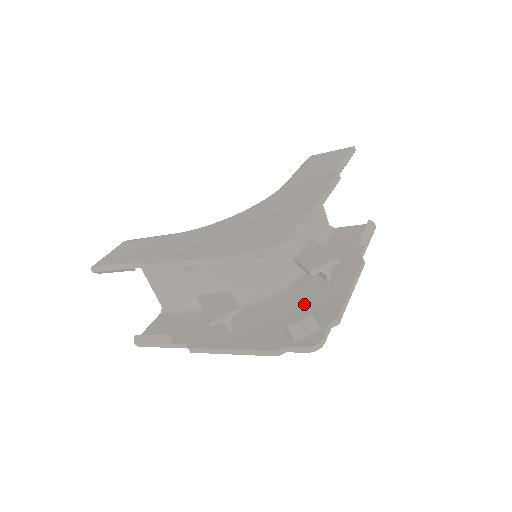
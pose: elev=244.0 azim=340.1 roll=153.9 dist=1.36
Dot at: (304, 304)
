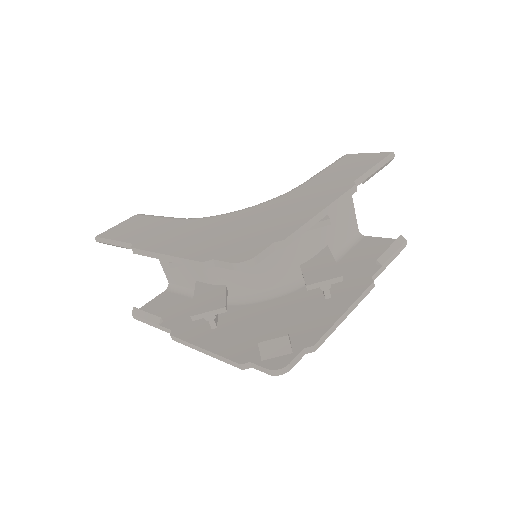
Dot at: (291, 318)
